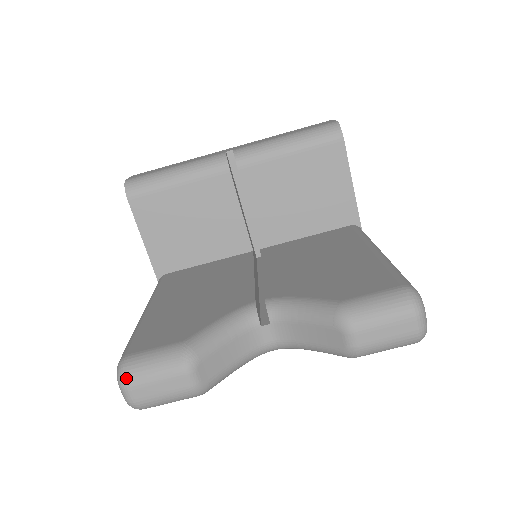
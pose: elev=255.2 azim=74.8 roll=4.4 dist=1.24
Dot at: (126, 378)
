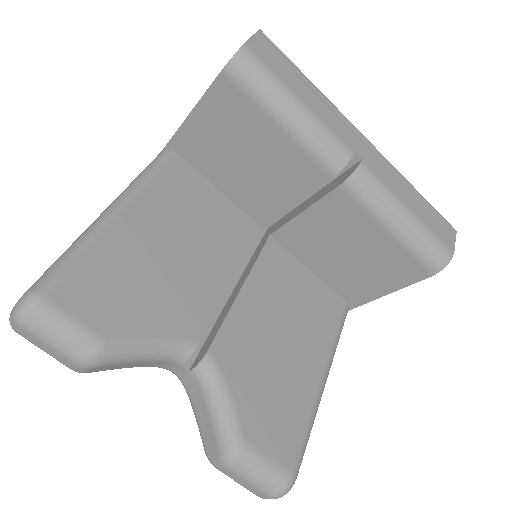
Dot at: (24, 320)
